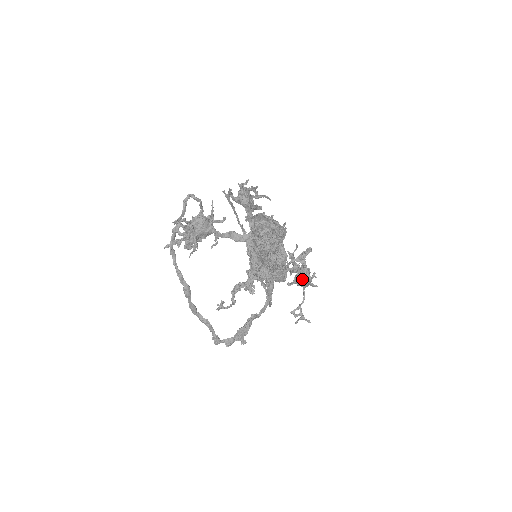
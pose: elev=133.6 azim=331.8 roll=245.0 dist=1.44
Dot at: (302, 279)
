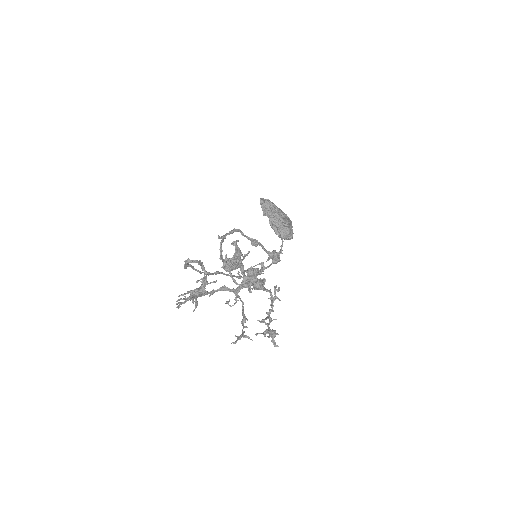
Dot at: occluded
